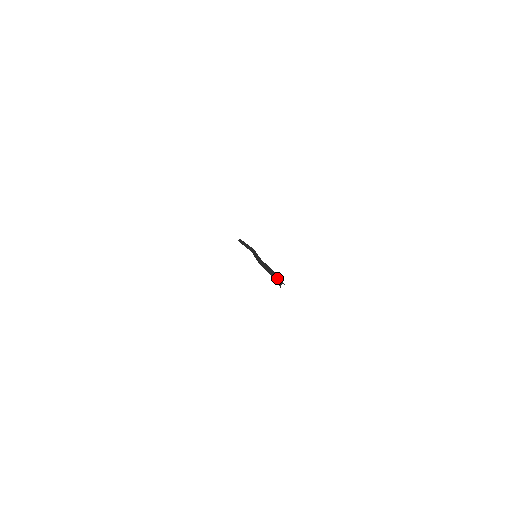
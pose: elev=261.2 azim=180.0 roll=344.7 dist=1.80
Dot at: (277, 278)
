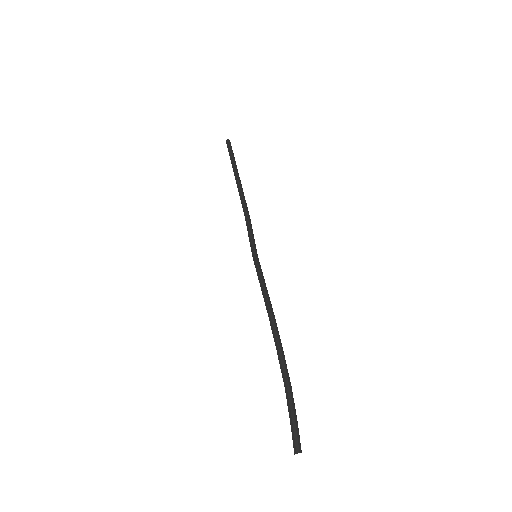
Dot at: (297, 423)
